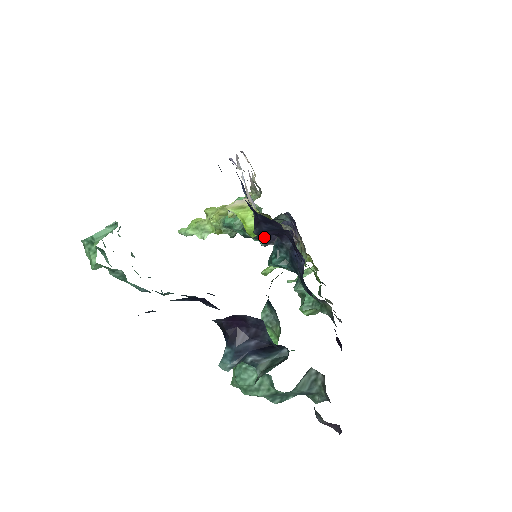
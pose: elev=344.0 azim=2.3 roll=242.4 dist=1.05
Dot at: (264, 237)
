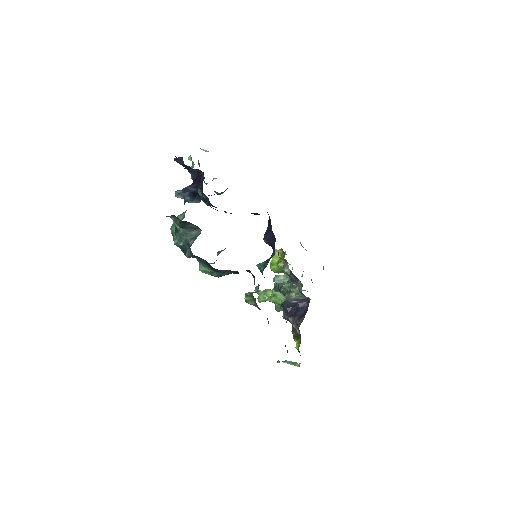
Dot at: (285, 303)
